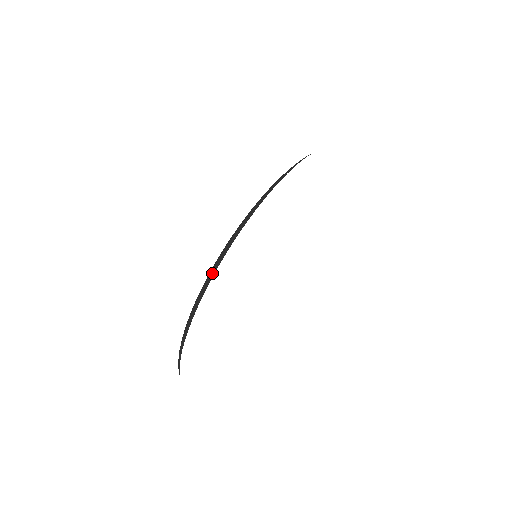
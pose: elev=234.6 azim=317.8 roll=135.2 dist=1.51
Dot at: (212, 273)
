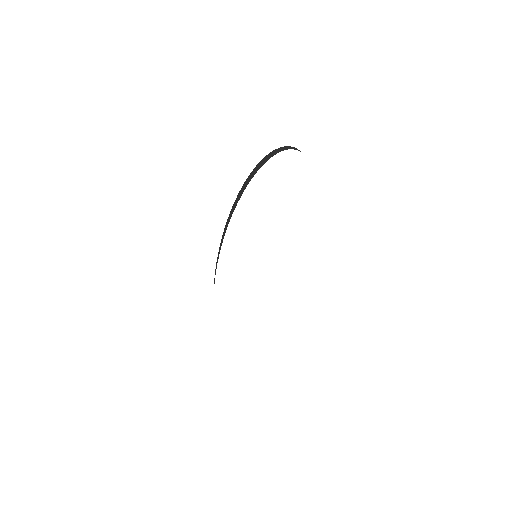
Dot at: occluded
